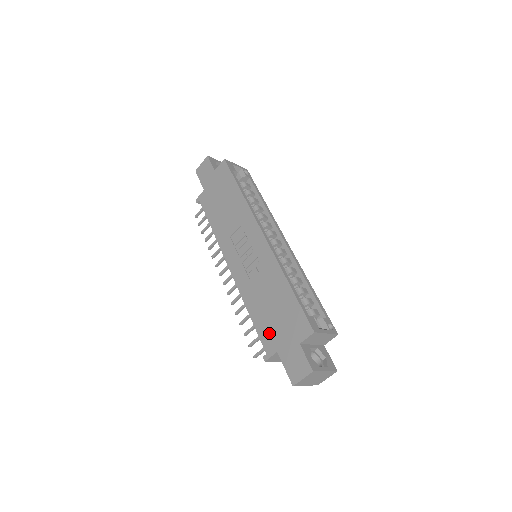
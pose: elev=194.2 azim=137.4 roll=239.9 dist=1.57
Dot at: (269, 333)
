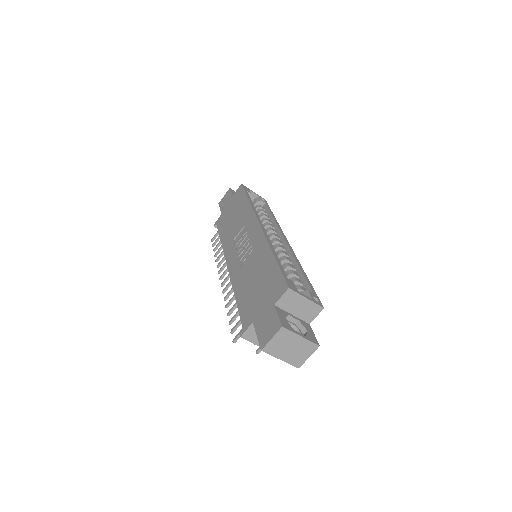
Dot at: (249, 307)
